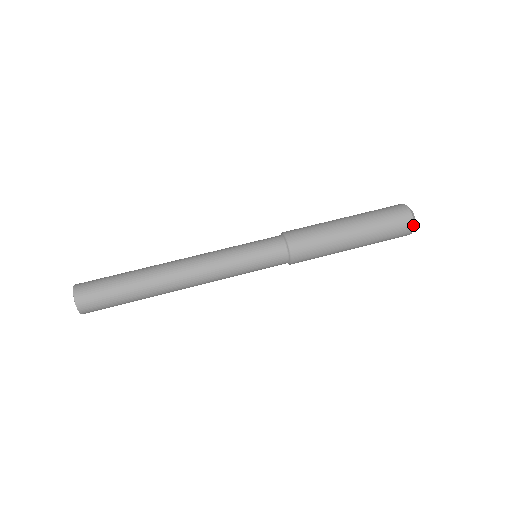
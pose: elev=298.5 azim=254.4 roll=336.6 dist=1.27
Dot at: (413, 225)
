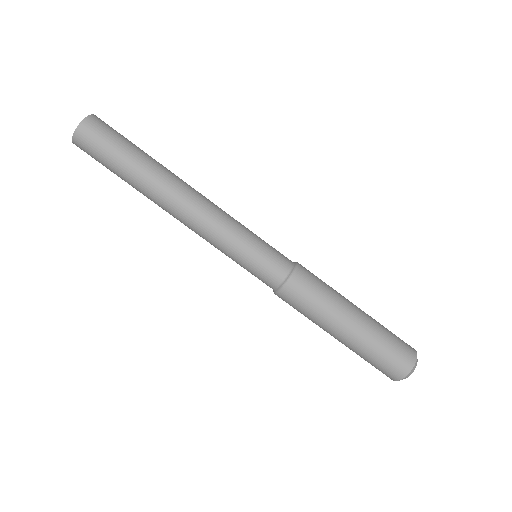
Dot at: (406, 375)
